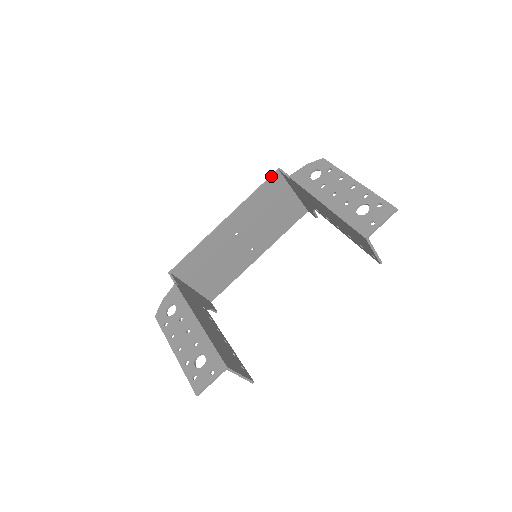
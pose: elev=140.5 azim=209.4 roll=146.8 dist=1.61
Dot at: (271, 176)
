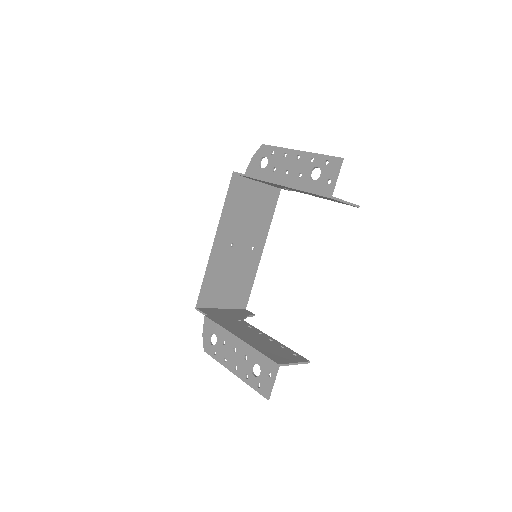
Dot at: (230, 182)
